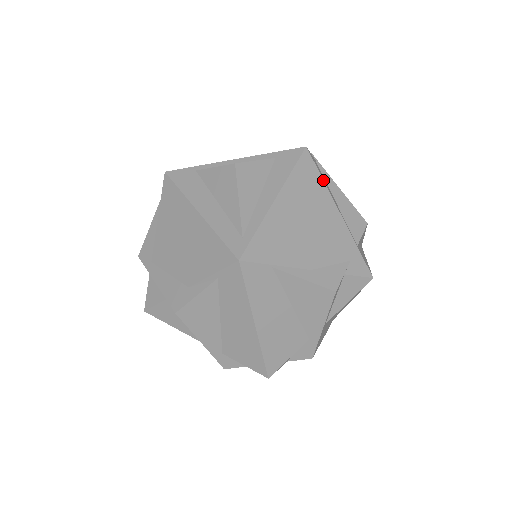
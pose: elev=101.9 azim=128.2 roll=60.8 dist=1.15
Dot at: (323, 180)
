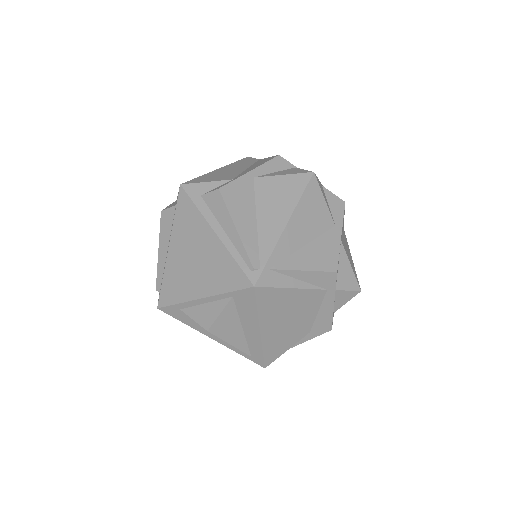
Dot at: occluded
